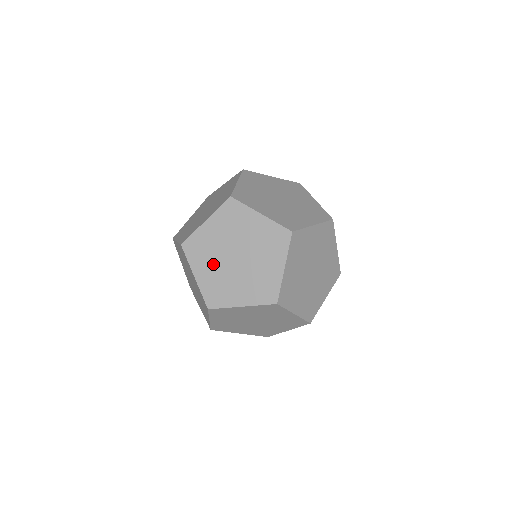
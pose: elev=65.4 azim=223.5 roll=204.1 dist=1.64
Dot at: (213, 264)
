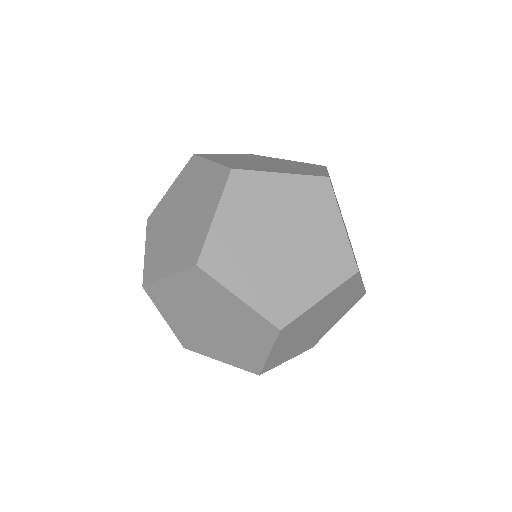
Dot at: (255, 267)
